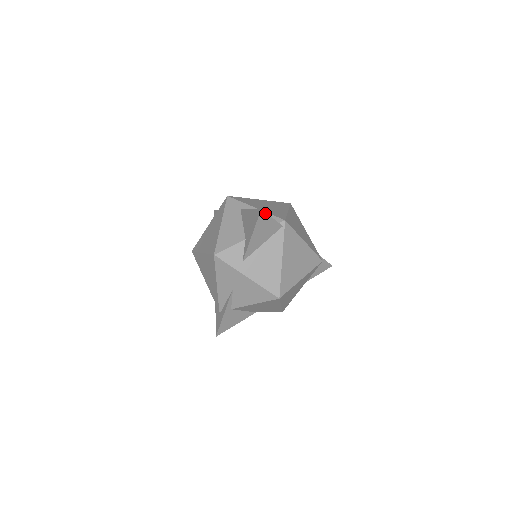
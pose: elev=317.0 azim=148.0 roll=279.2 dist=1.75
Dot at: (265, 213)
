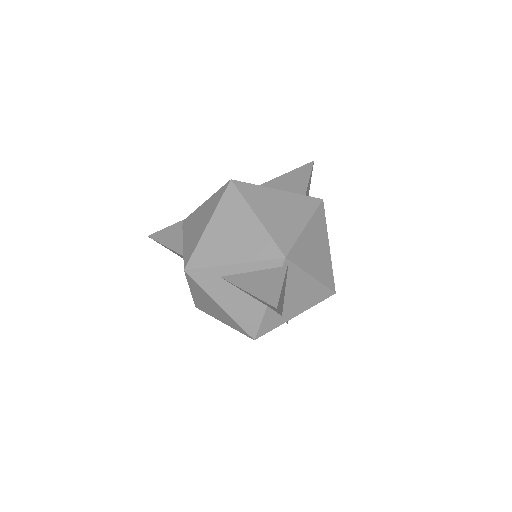
Dot at: (279, 299)
